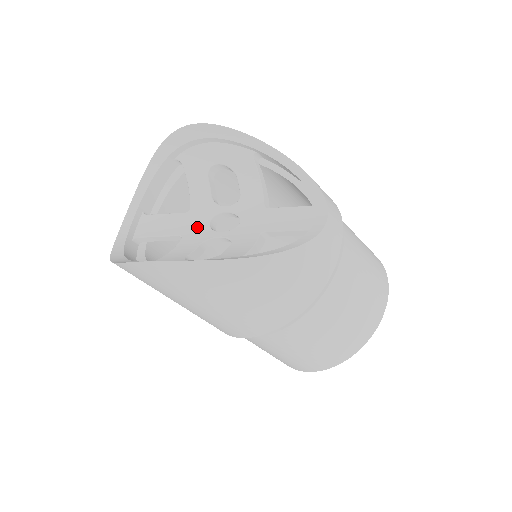
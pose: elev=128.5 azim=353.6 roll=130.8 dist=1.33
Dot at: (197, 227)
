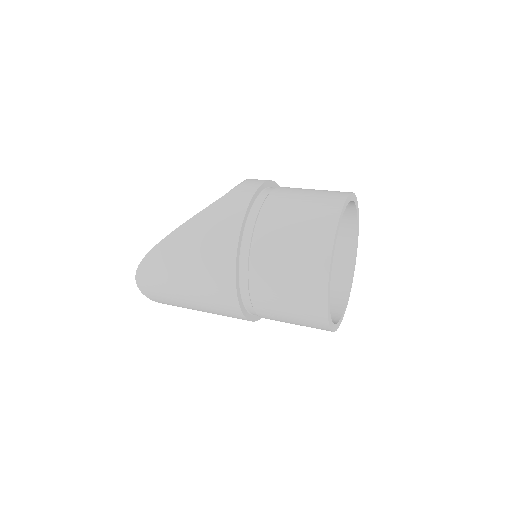
Dot at: occluded
